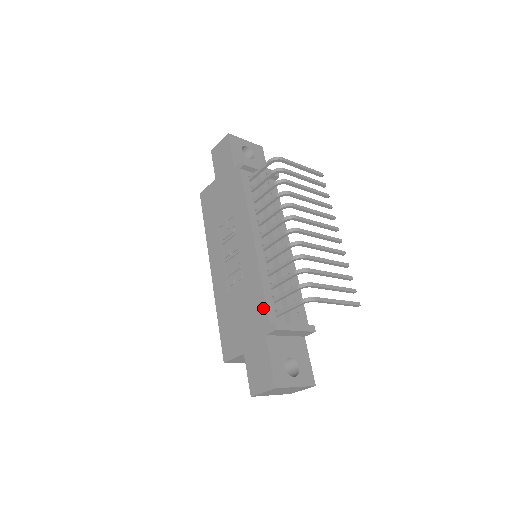
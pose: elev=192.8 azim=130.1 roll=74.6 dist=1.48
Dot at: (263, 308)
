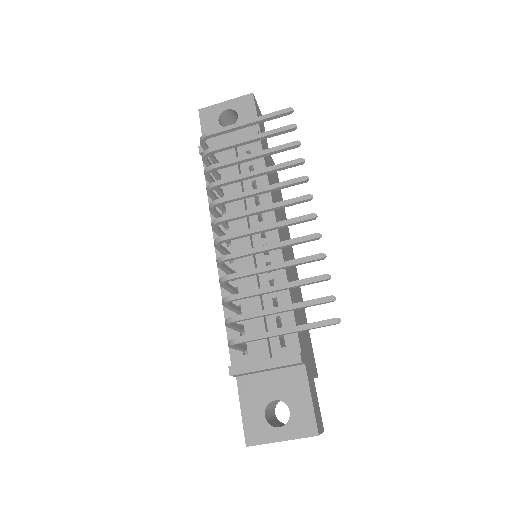
Dot at: occluded
